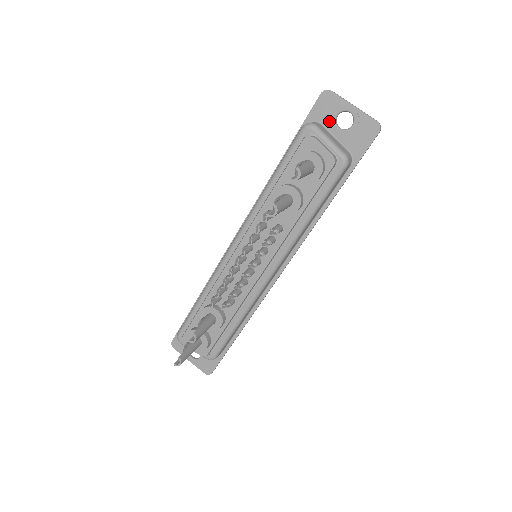
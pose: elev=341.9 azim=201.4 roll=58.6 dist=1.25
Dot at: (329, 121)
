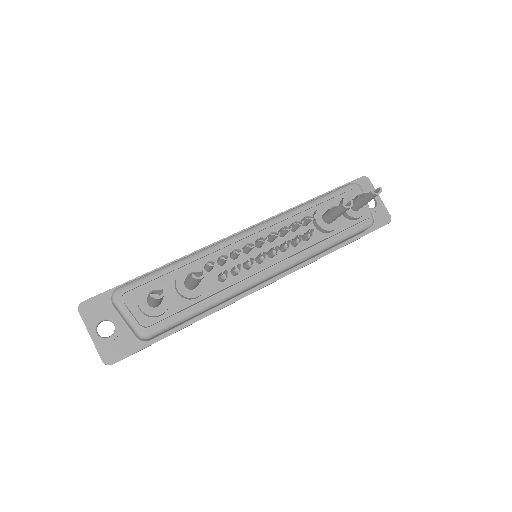
Dot at: occluded
